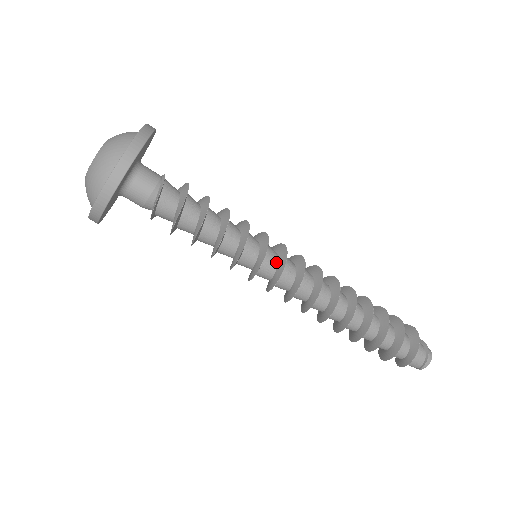
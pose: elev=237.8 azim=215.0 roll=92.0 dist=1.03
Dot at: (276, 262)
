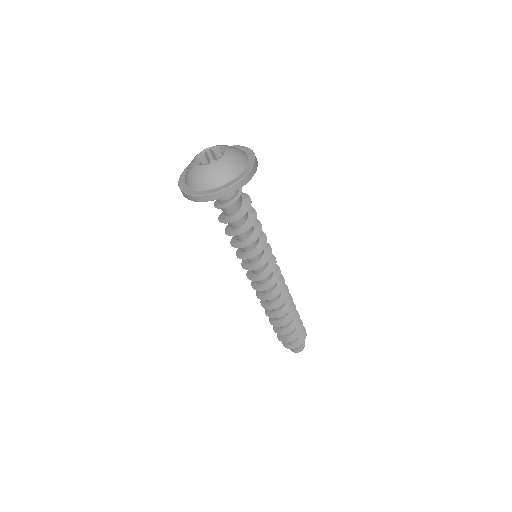
Dot at: (265, 268)
